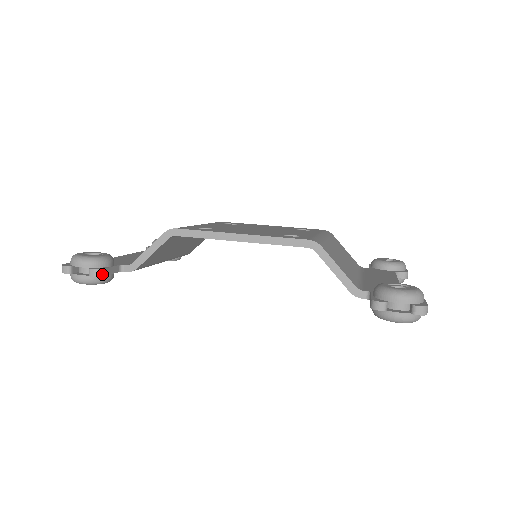
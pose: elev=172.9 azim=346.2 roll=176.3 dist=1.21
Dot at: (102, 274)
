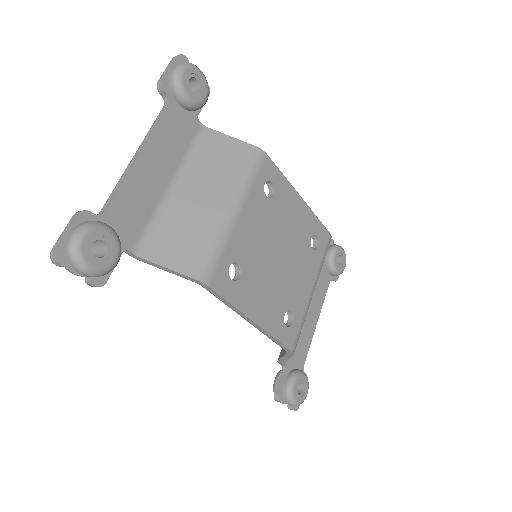
Dot at: (101, 284)
